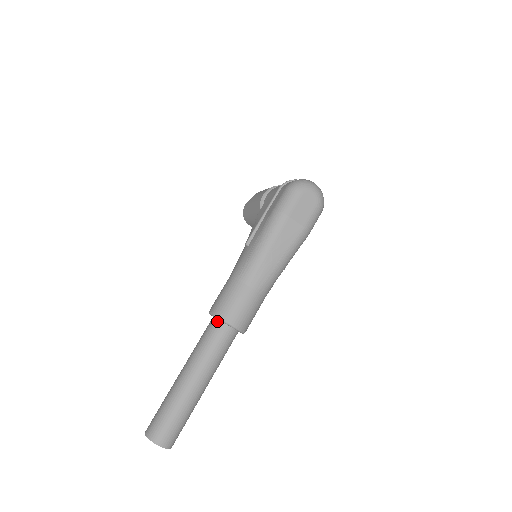
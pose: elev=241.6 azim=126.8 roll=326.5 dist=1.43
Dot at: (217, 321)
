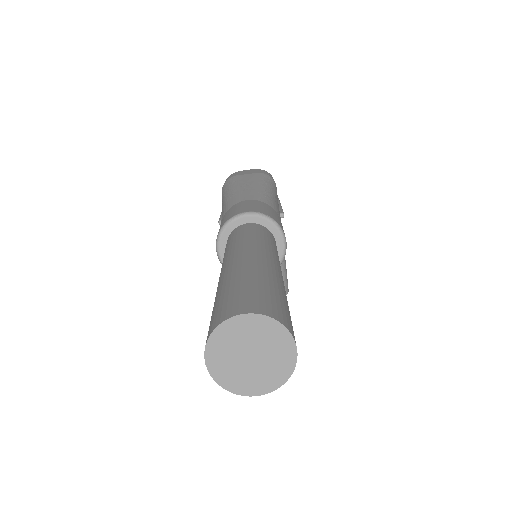
Dot at: (228, 236)
